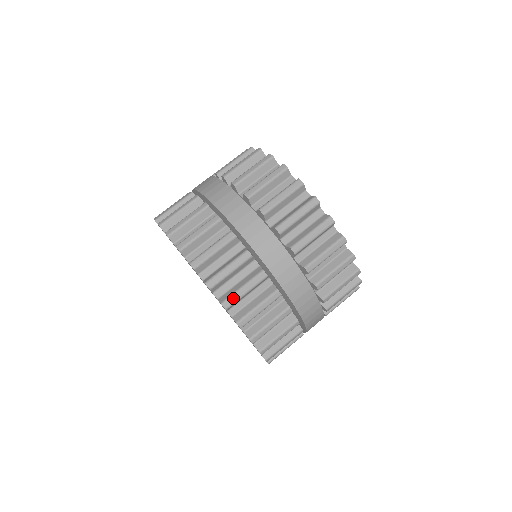
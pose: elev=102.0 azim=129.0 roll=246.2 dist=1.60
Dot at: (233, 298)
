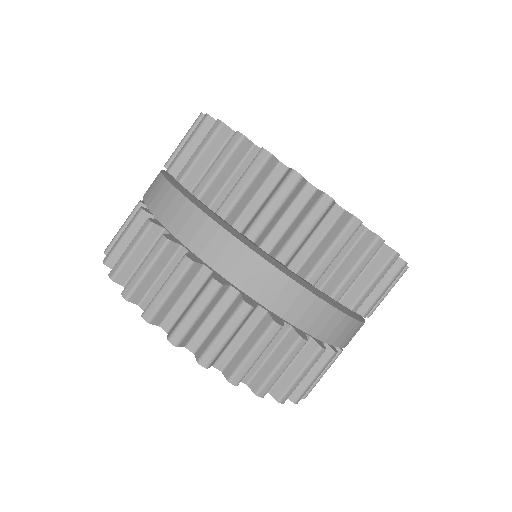
Dot at: (242, 370)
